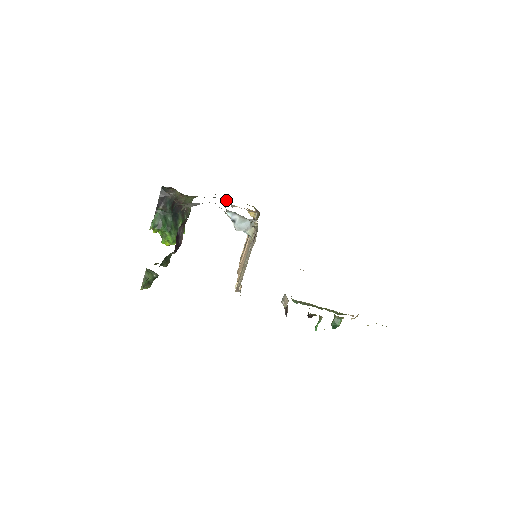
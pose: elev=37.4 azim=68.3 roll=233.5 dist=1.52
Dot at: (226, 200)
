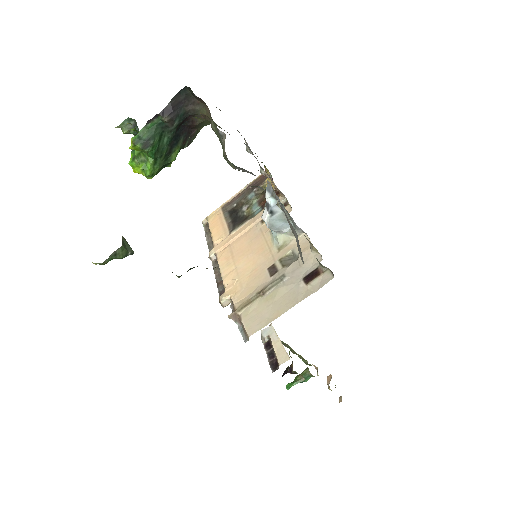
Dot at: (250, 150)
